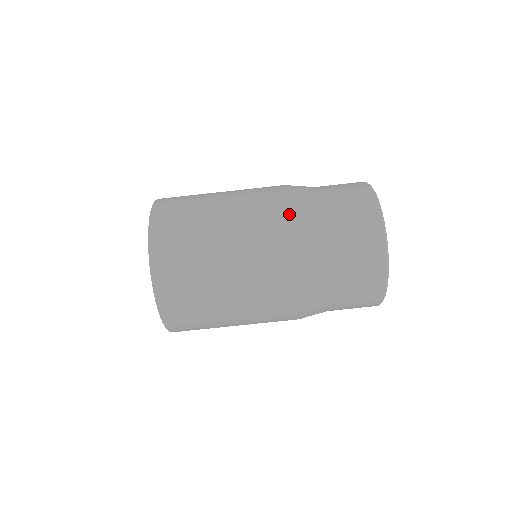
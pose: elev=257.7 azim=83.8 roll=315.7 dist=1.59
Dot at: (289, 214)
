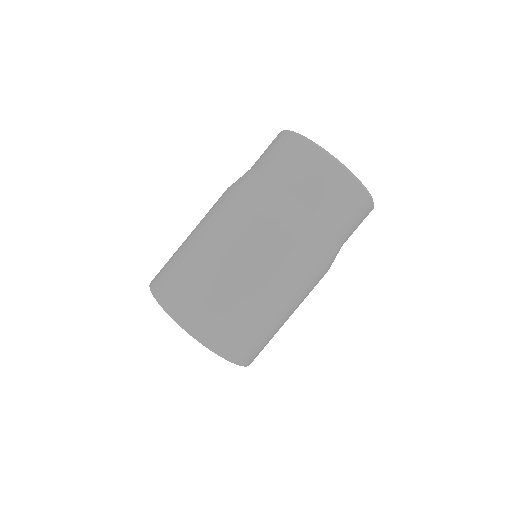
Dot at: (227, 189)
